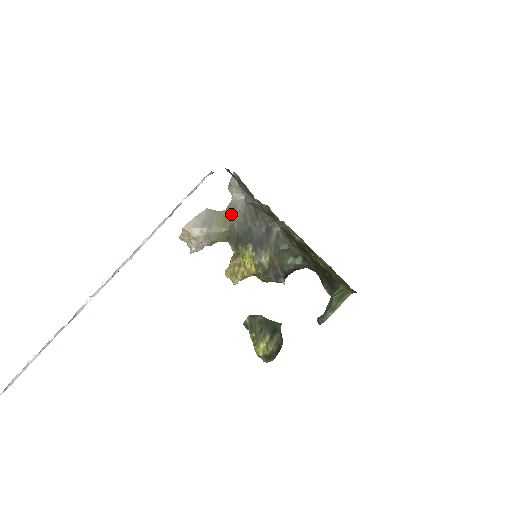
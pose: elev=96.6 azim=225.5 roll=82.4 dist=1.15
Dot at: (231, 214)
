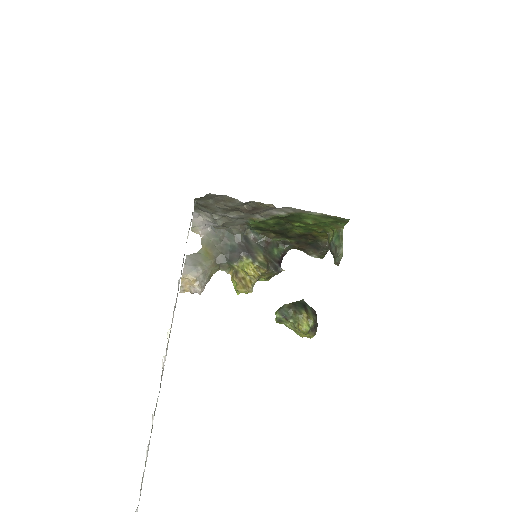
Dot at: (209, 247)
